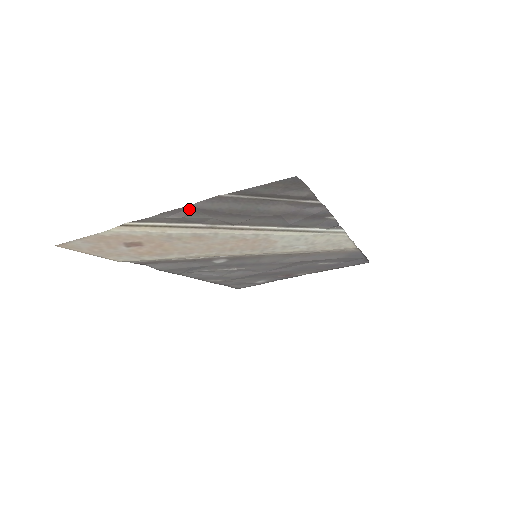
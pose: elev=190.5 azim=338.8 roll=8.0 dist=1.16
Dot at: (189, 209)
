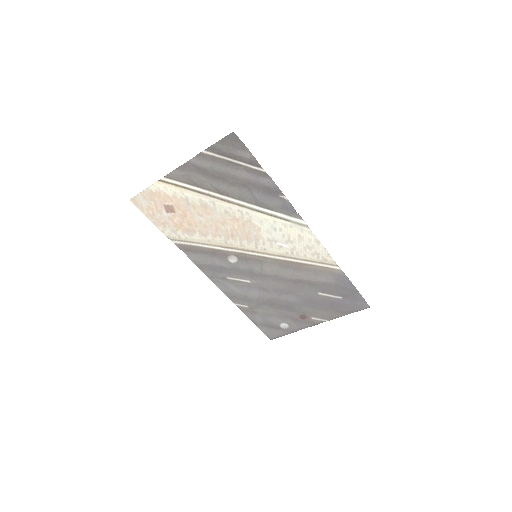
Dot at: (190, 165)
